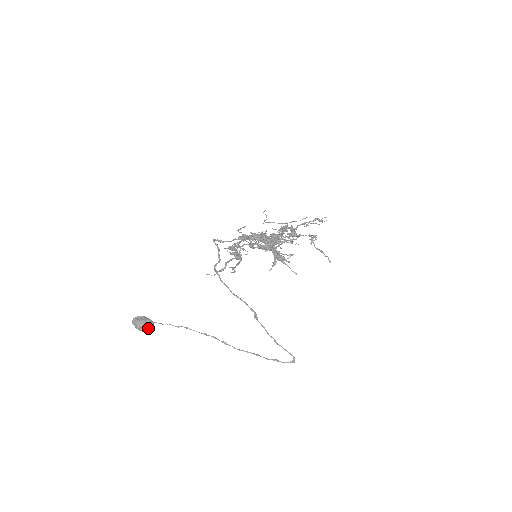
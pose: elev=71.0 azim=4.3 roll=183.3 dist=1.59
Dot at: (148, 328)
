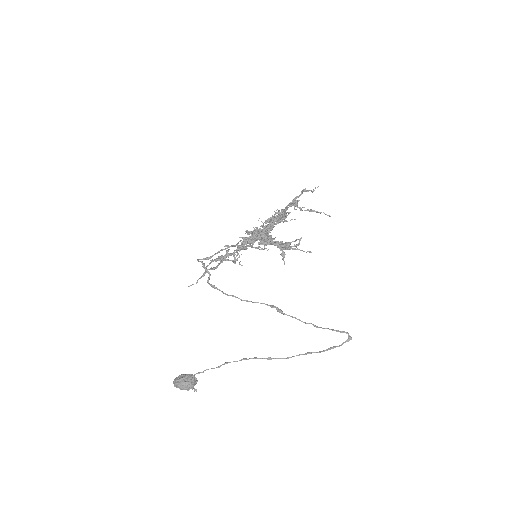
Dot at: (190, 383)
